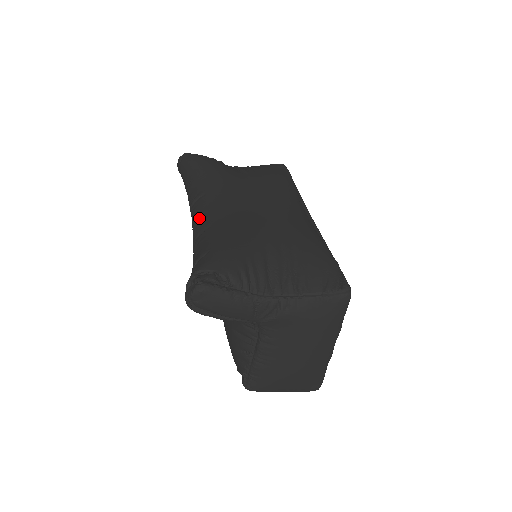
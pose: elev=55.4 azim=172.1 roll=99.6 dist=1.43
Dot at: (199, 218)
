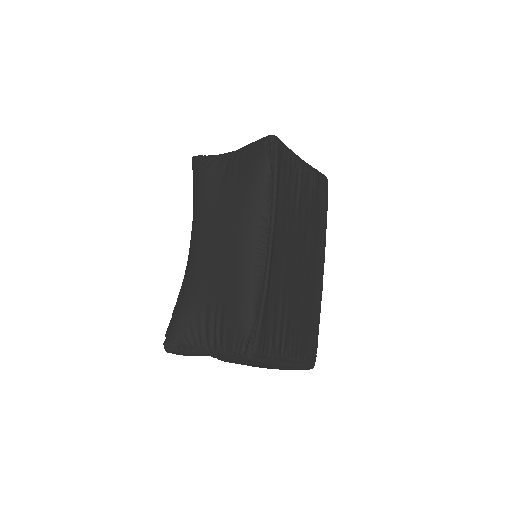
Dot at: occluded
